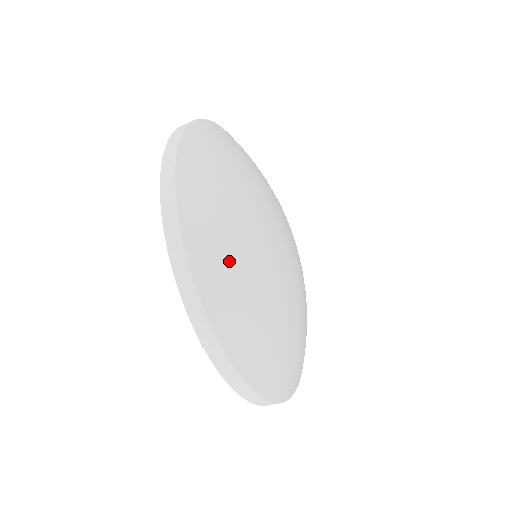
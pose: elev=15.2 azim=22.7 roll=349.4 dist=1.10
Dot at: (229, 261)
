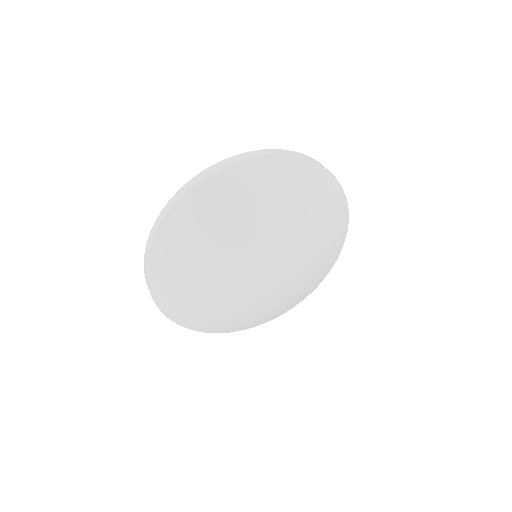
Dot at: (182, 297)
